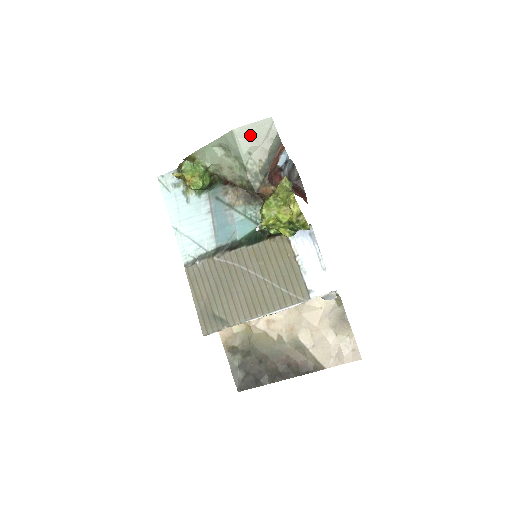
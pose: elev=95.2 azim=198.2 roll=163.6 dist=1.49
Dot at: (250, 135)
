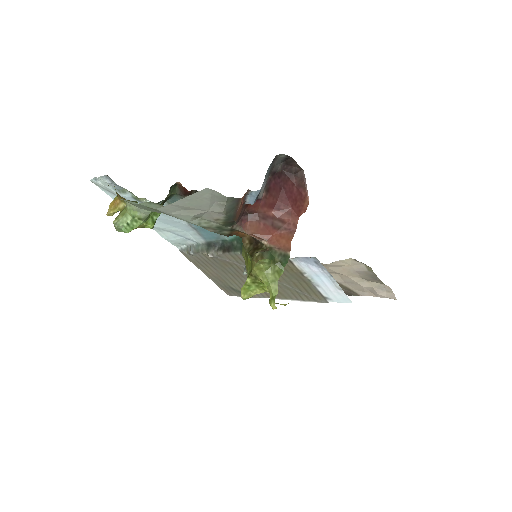
Dot at: (185, 208)
